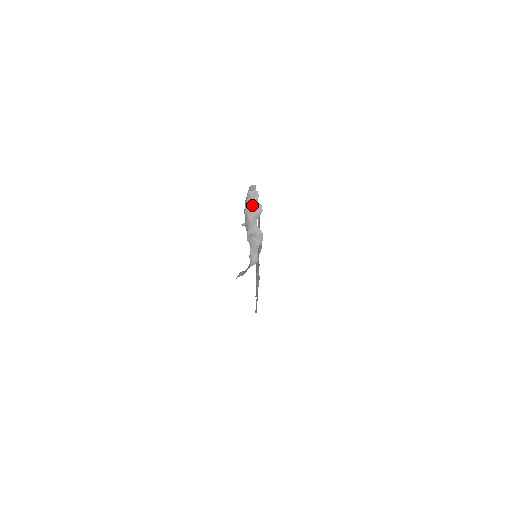
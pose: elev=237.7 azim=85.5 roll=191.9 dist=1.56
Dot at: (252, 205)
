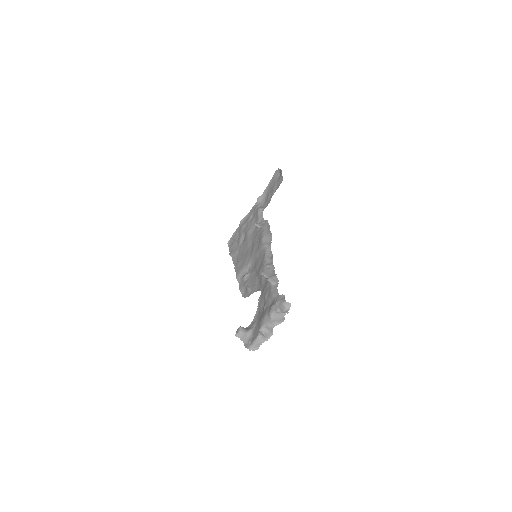
Dot at: (279, 315)
